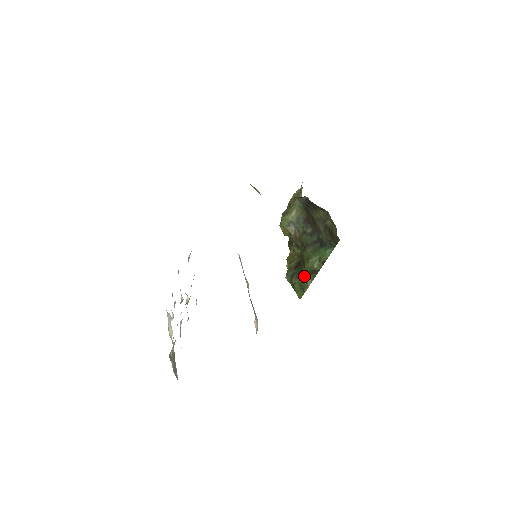
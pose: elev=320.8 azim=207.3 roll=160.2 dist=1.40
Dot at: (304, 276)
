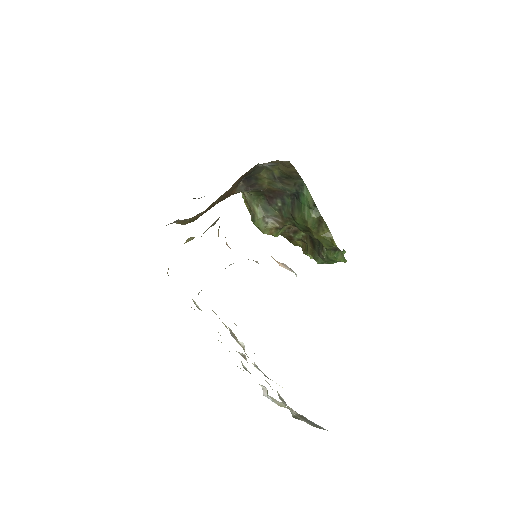
Dot at: (320, 237)
